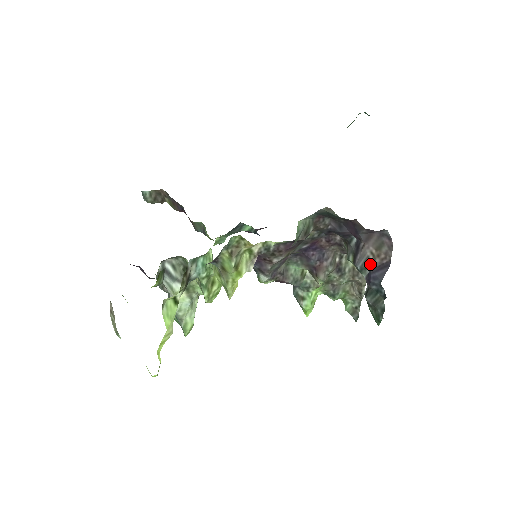
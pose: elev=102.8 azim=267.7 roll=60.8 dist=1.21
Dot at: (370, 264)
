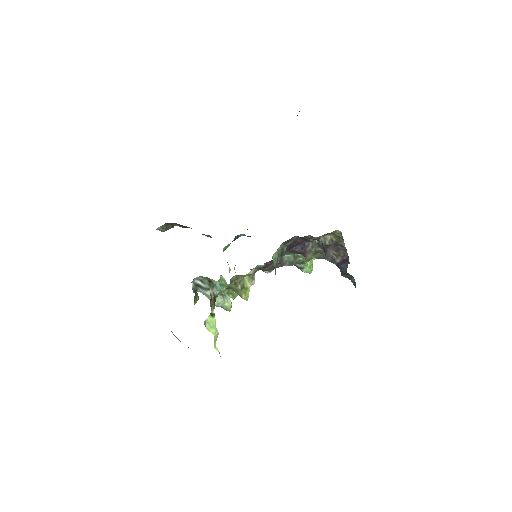
Dot at: (335, 260)
